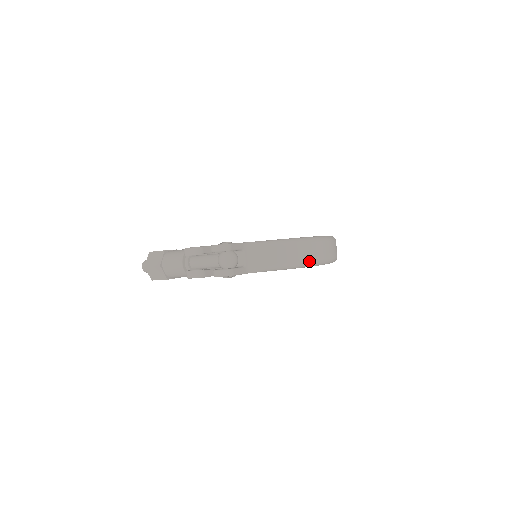
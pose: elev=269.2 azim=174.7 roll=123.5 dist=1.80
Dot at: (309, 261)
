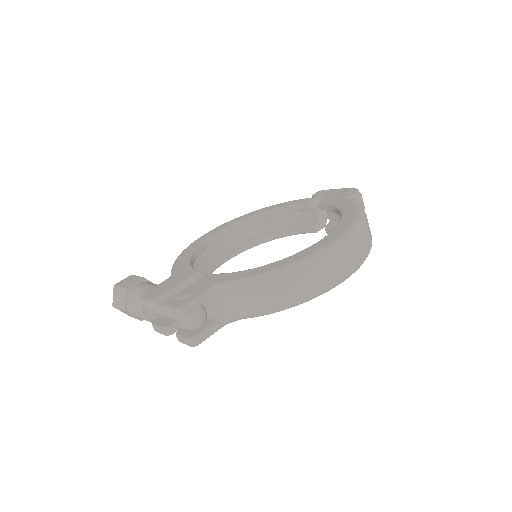
Dot at: (312, 295)
